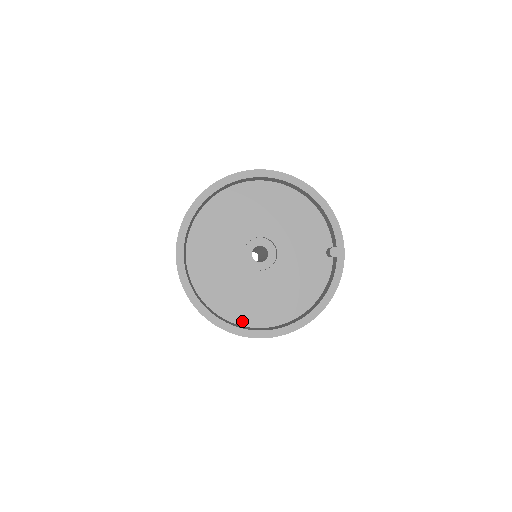
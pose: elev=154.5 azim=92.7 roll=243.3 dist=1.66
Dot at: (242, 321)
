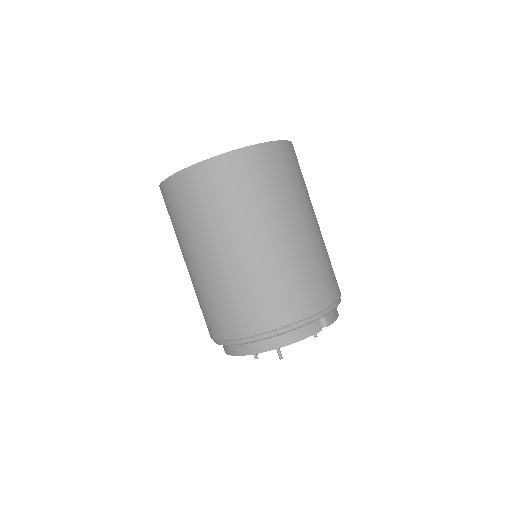
Dot at: occluded
